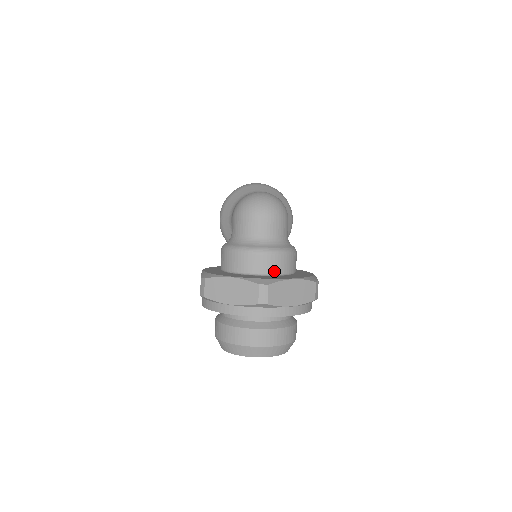
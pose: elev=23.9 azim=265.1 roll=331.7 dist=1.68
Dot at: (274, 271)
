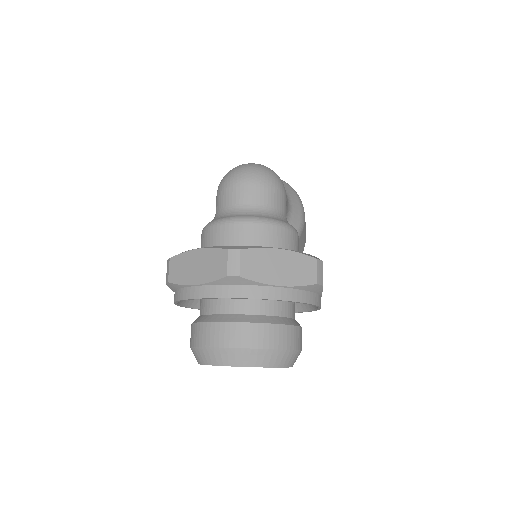
Dot at: (258, 245)
